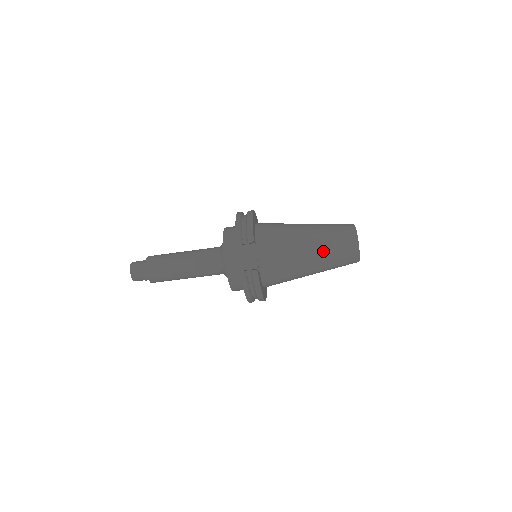
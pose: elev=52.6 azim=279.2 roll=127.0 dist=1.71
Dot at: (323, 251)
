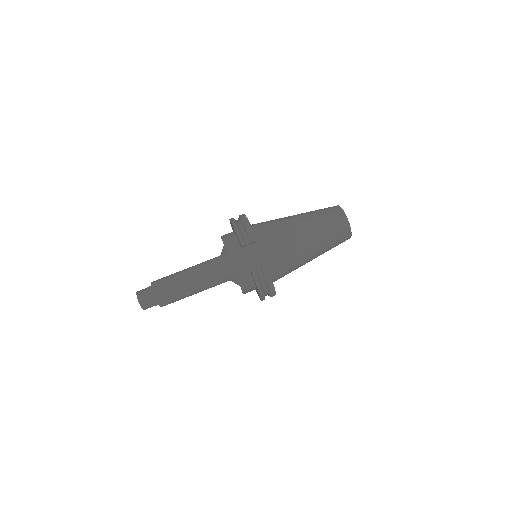
Dot at: (319, 235)
